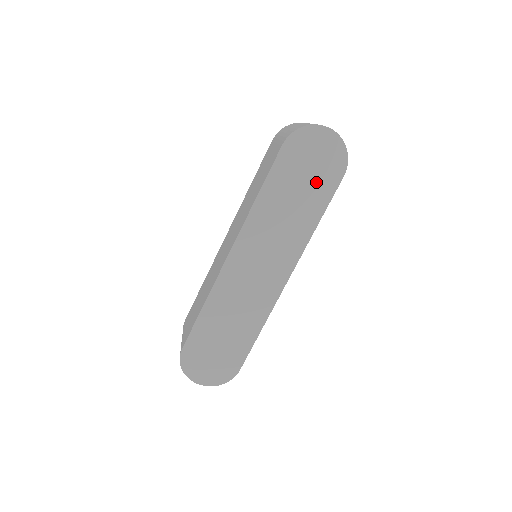
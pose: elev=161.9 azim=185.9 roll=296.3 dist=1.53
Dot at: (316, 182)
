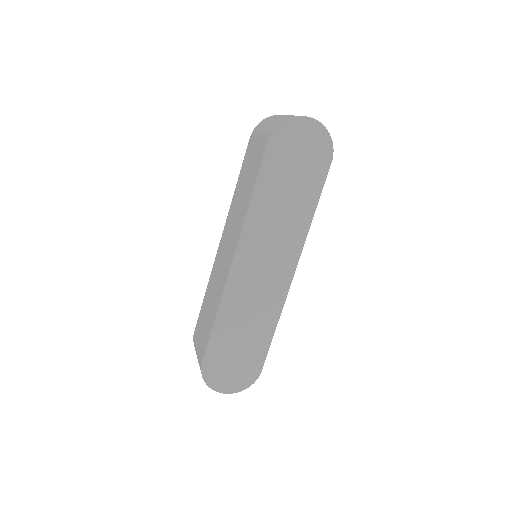
Dot at: (306, 173)
